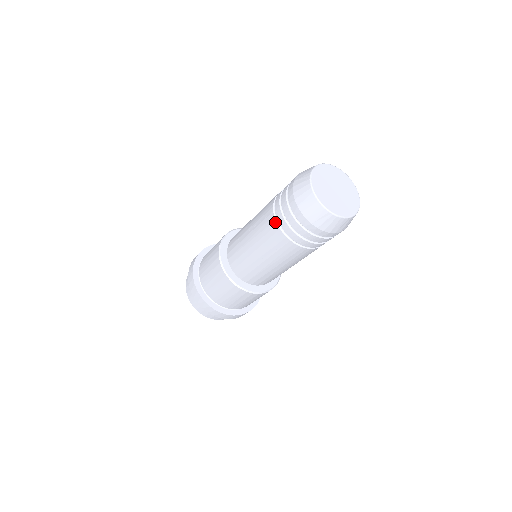
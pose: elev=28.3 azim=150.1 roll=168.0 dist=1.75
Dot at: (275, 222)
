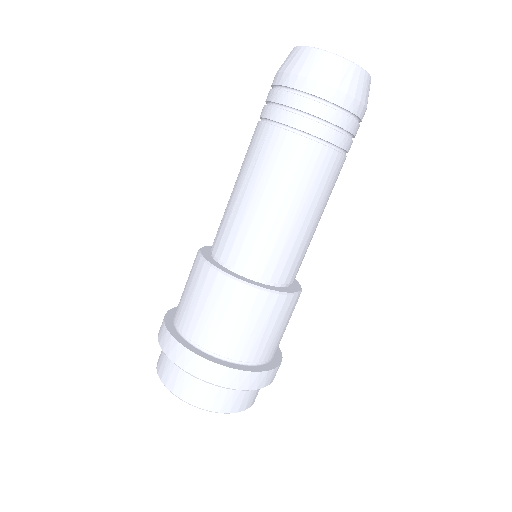
Dot at: (283, 131)
